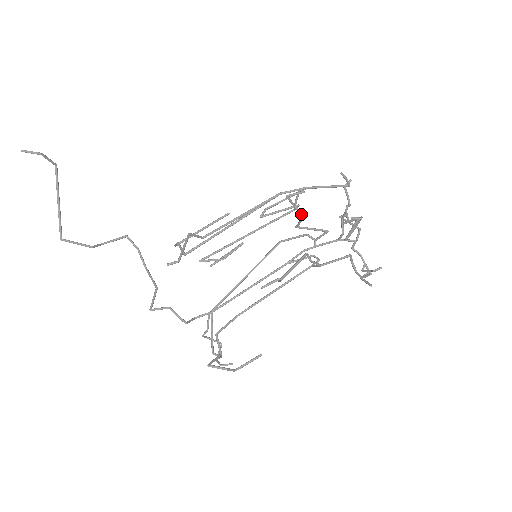
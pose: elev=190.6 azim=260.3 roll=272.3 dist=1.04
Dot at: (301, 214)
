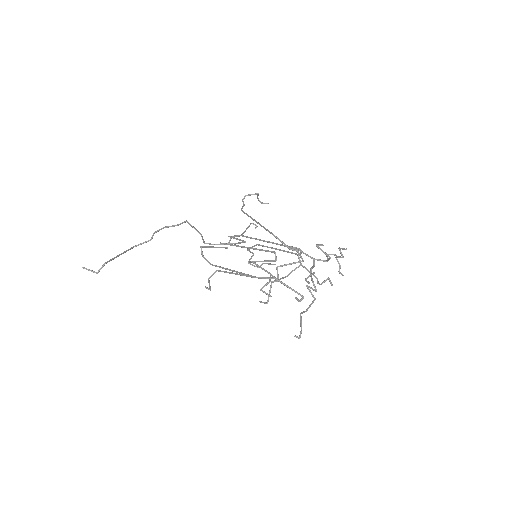
Dot at: occluded
